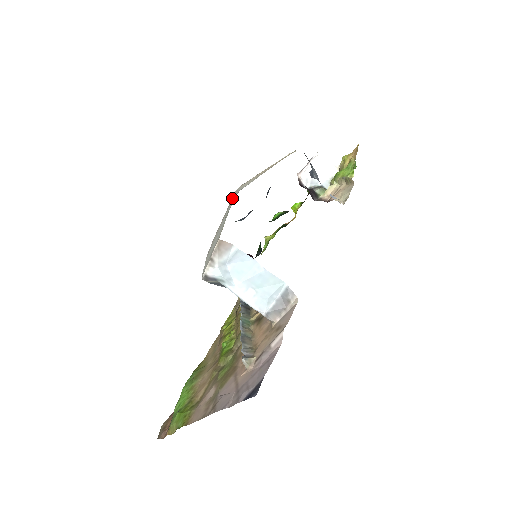
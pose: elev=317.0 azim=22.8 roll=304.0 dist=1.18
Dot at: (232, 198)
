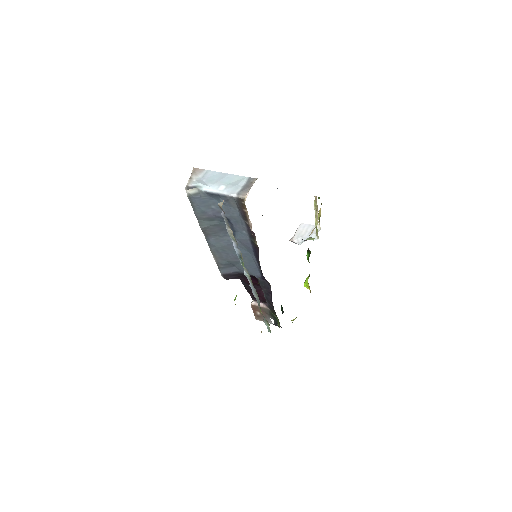
Dot at: occluded
